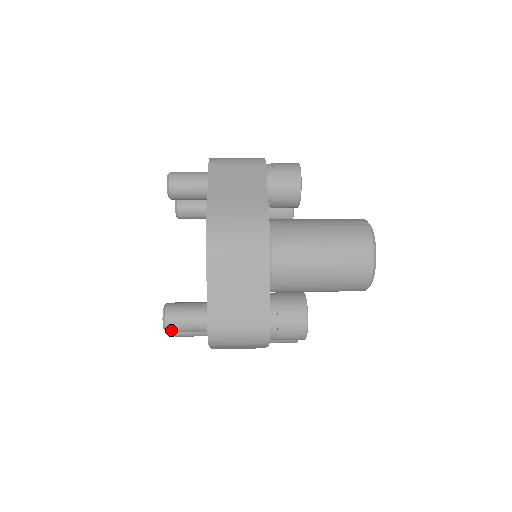
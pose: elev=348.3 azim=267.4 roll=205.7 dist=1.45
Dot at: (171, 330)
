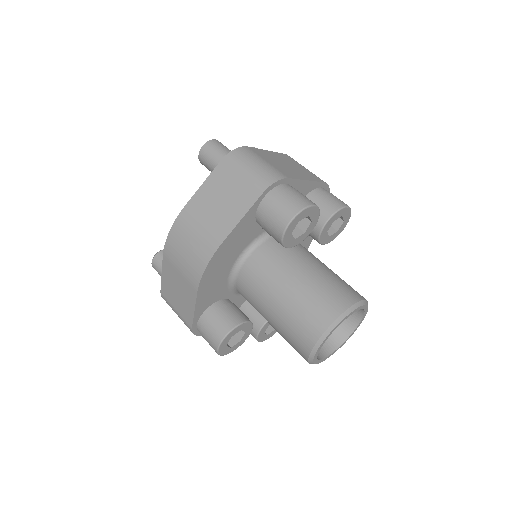
Dot at: occluded
